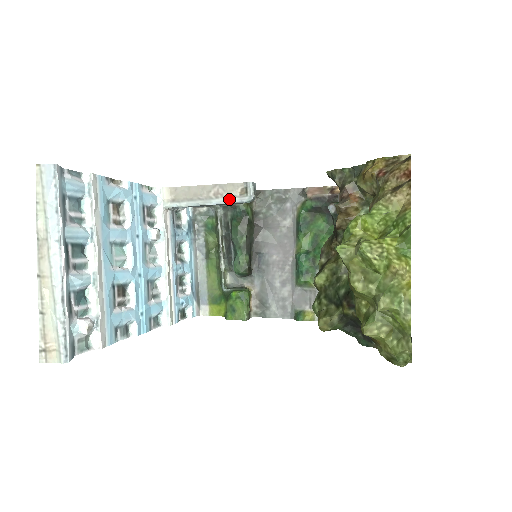
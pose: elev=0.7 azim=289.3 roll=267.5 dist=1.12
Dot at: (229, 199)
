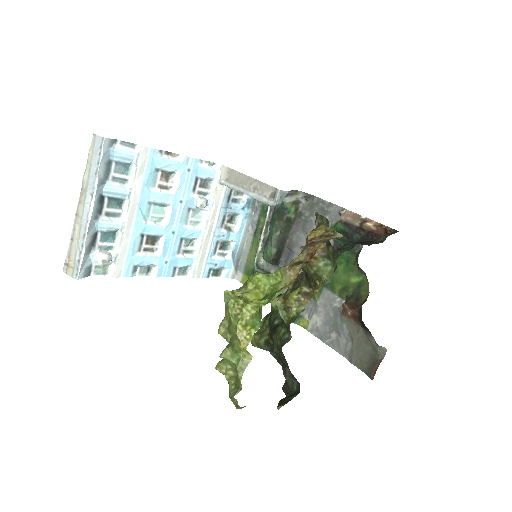
Dot at: (260, 197)
